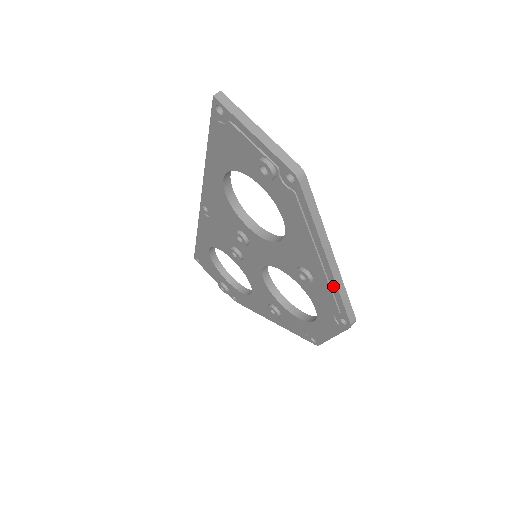
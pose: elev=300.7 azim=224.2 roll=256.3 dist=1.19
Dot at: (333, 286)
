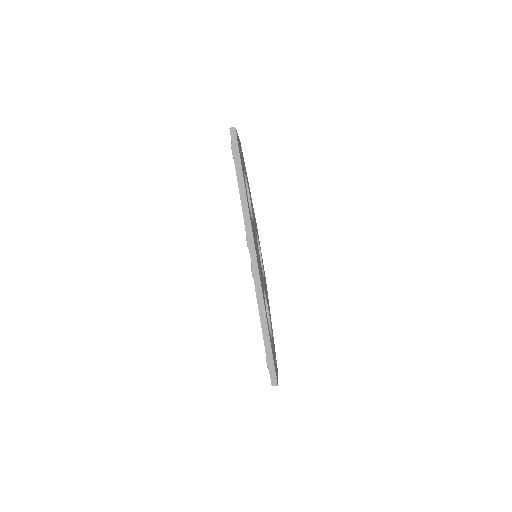
Dot at: occluded
